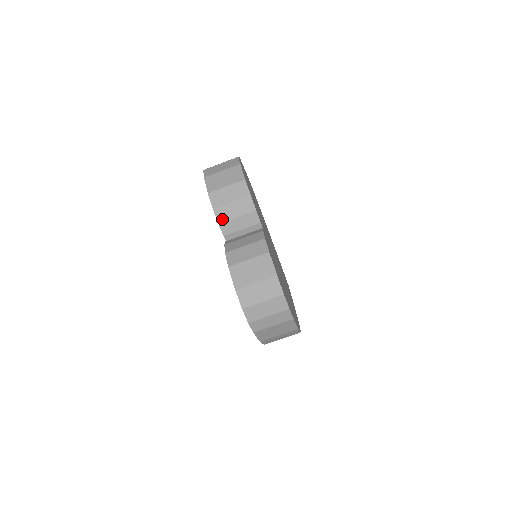
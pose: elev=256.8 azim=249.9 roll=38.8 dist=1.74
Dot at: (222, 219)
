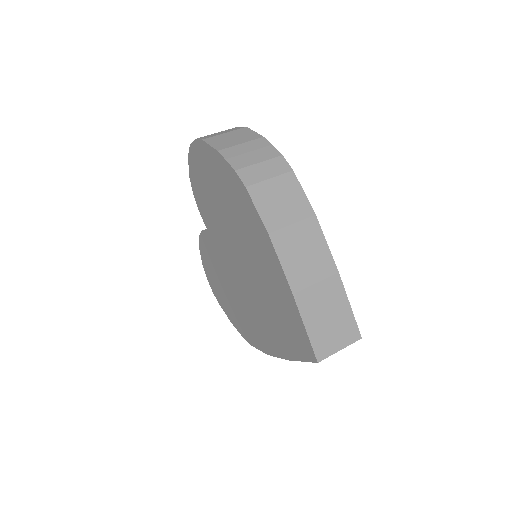
Dot at: occluded
